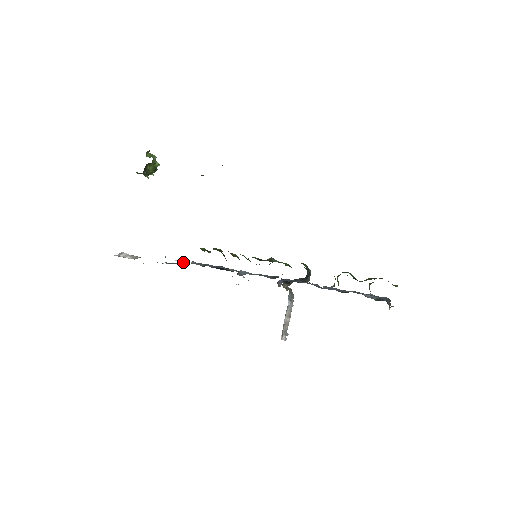
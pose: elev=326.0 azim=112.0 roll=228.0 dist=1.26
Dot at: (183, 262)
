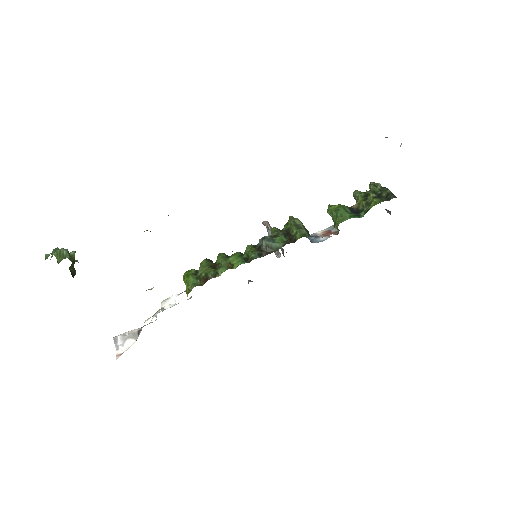
Dot at: (176, 296)
